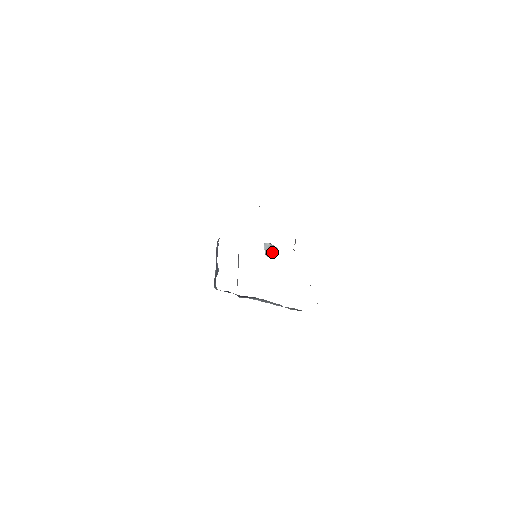
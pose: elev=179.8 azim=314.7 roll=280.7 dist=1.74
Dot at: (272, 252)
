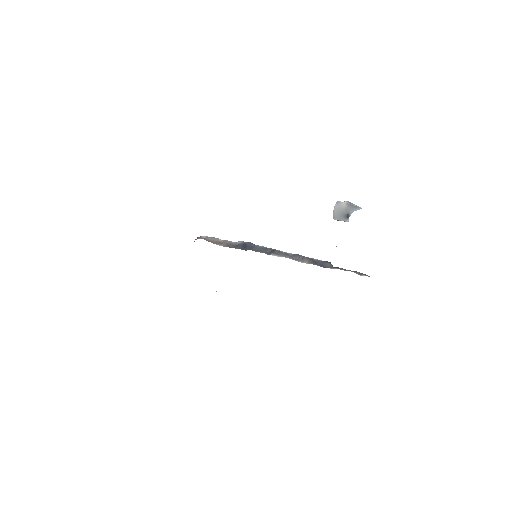
Dot at: (345, 214)
